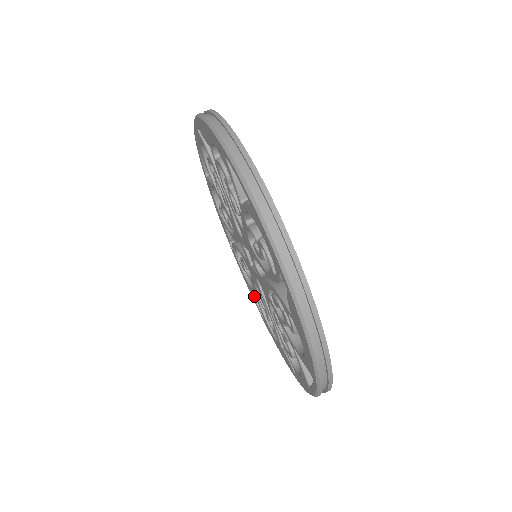
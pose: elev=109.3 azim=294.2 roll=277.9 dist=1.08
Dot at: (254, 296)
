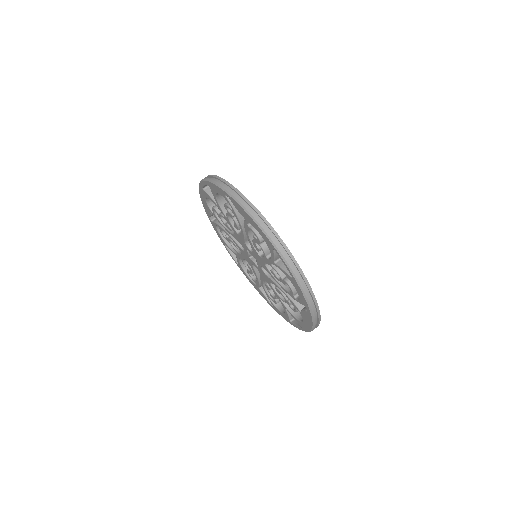
Dot at: (294, 323)
